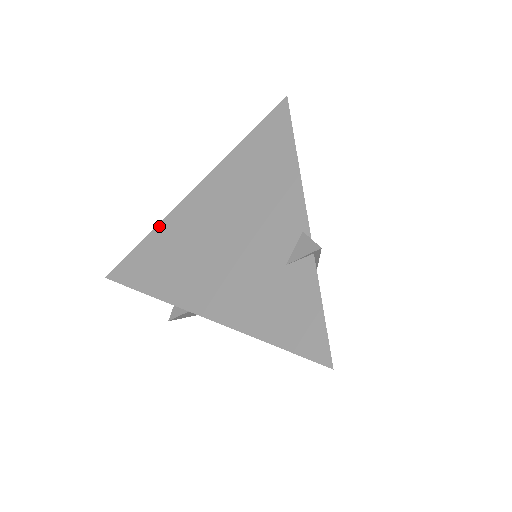
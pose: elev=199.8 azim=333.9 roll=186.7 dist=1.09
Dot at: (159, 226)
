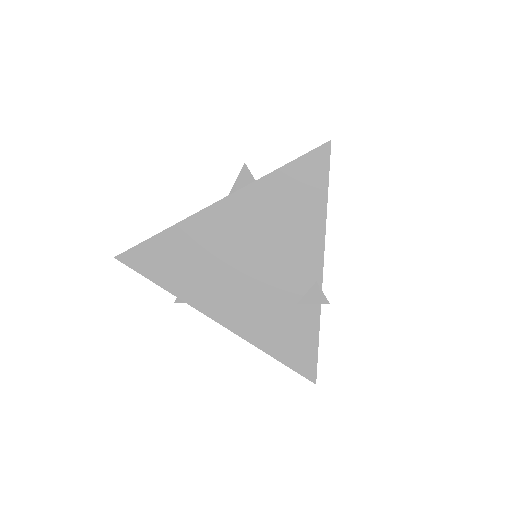
Dot at: (178, 226)
